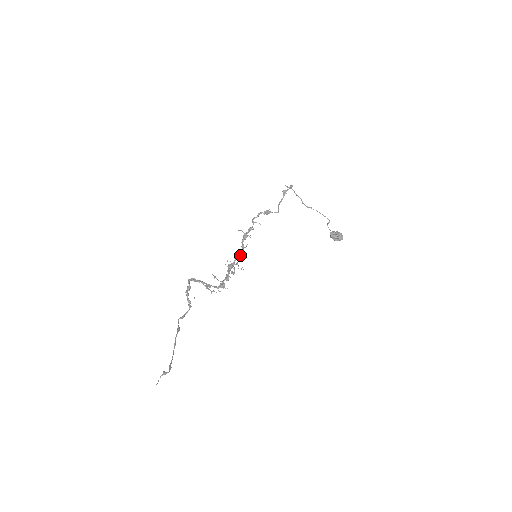
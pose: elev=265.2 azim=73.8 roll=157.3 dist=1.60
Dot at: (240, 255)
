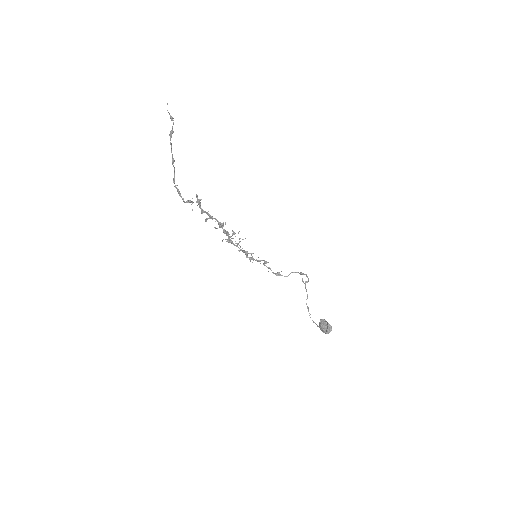
Dot at: (242, 250)
